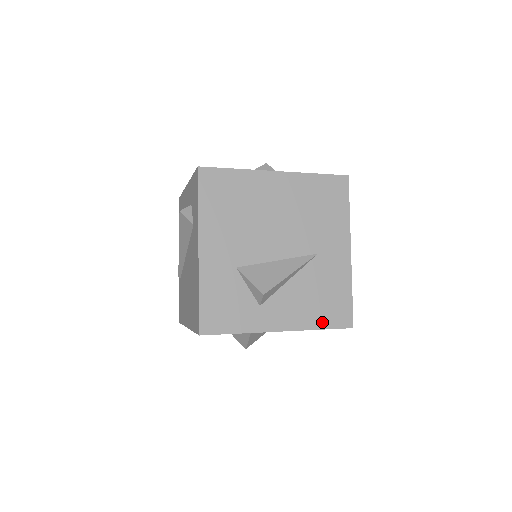
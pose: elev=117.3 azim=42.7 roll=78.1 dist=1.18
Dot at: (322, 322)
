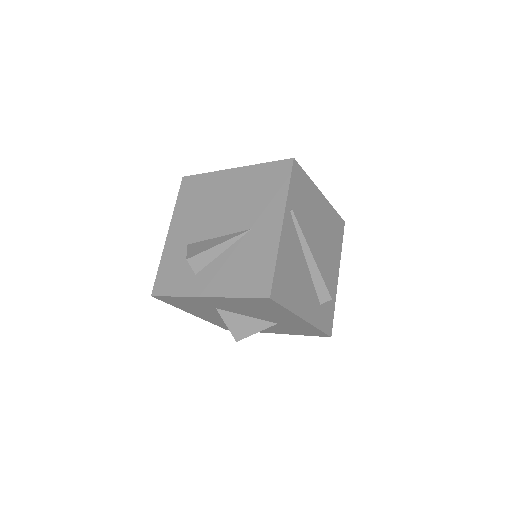
Dot at: (241, 291)
